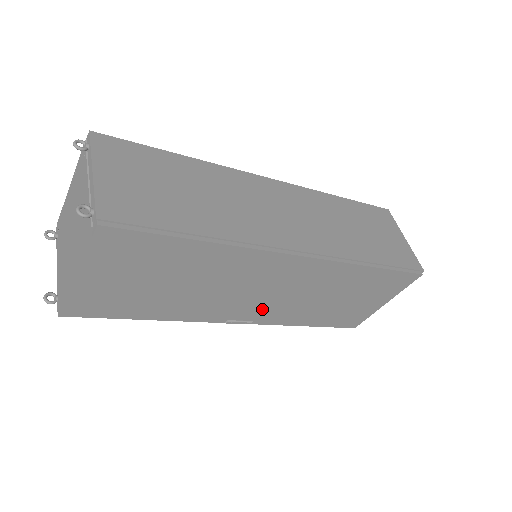
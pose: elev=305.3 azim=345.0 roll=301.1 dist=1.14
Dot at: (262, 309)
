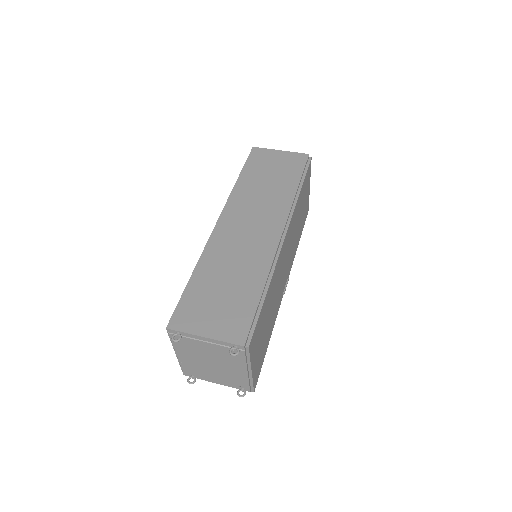
Dot at: occluded
